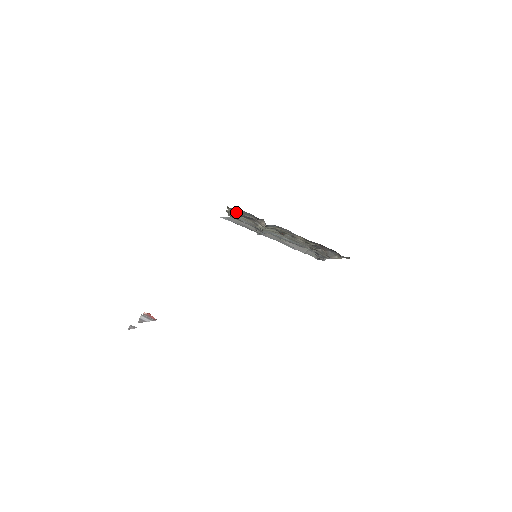
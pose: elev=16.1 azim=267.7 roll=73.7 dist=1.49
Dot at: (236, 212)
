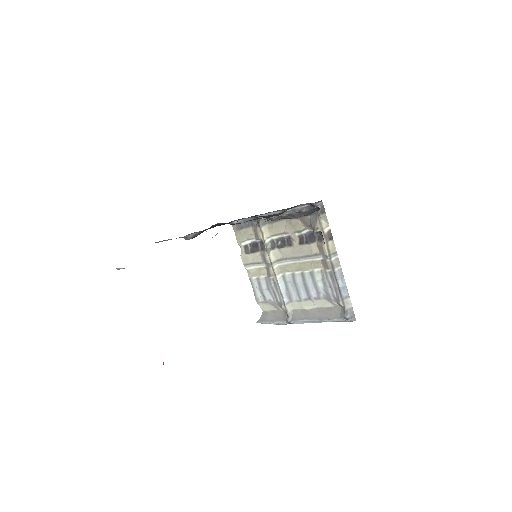
Dot at: (243, 240)
